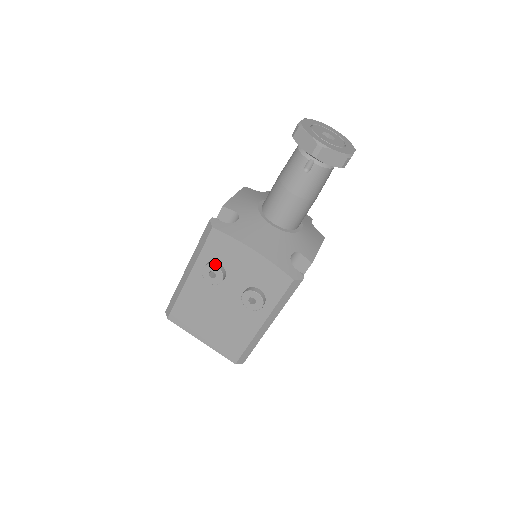
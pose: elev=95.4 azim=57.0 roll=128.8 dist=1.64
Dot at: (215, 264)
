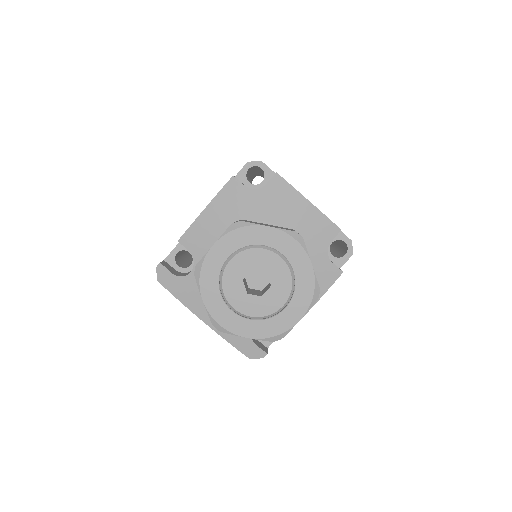
Dot at: occluded
